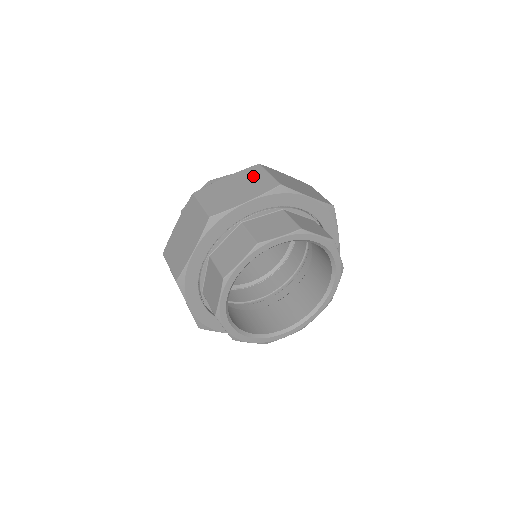
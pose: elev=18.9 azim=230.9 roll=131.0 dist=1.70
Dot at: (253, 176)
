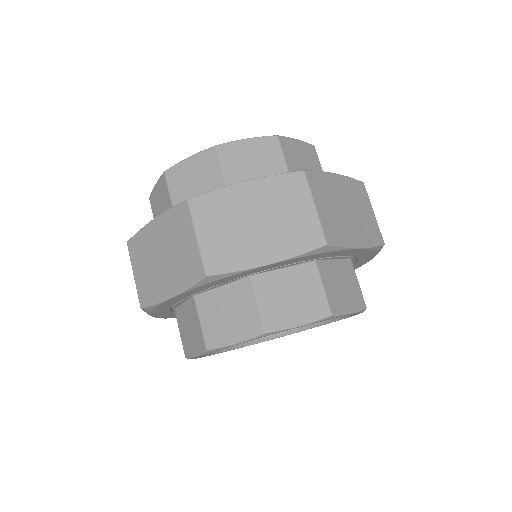
Dot at: (289, 201)
